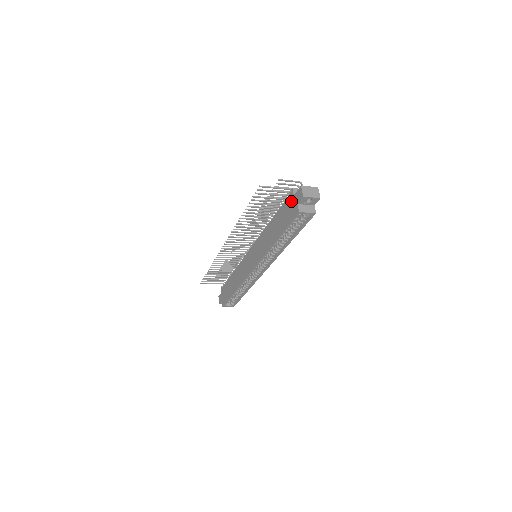
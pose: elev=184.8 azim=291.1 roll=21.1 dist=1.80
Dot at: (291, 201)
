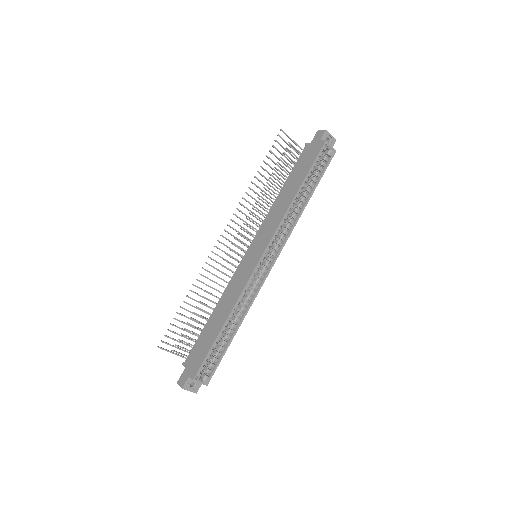
Dot at: (309, 149)
